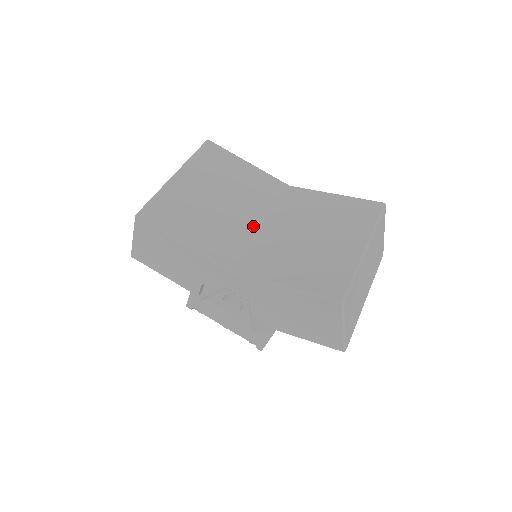
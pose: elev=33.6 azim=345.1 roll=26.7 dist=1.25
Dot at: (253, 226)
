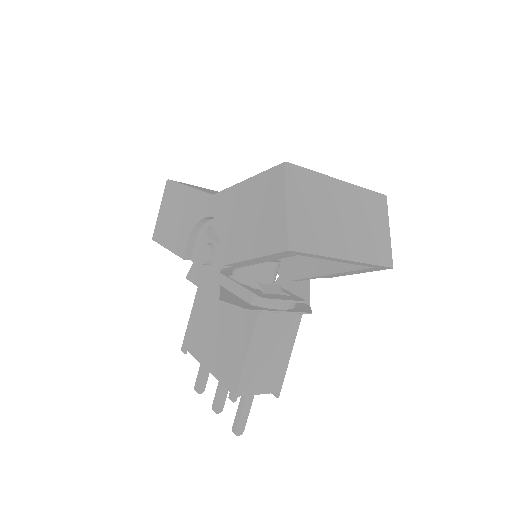
Dot at: occluded
